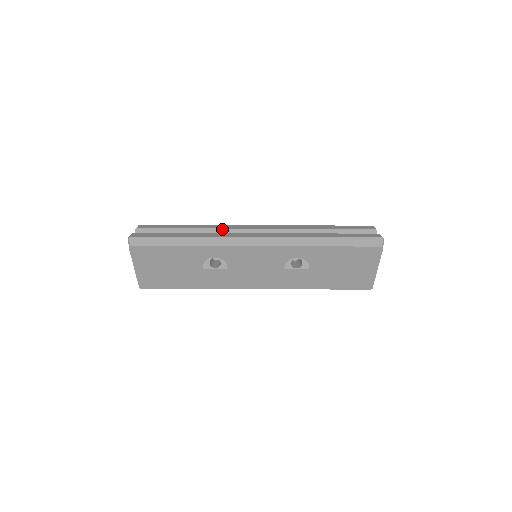
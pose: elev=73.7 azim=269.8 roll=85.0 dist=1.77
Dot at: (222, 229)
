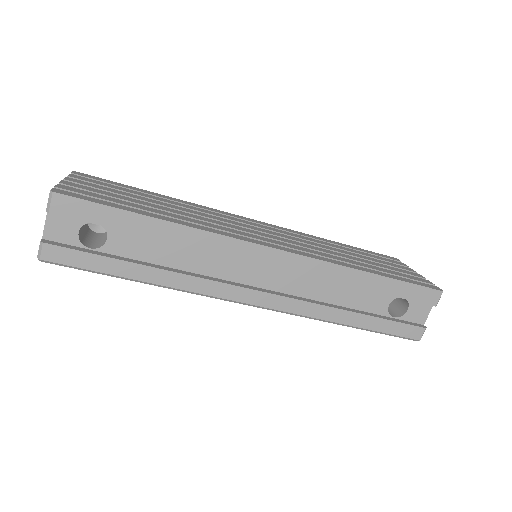
Dot at: (211, 252)
